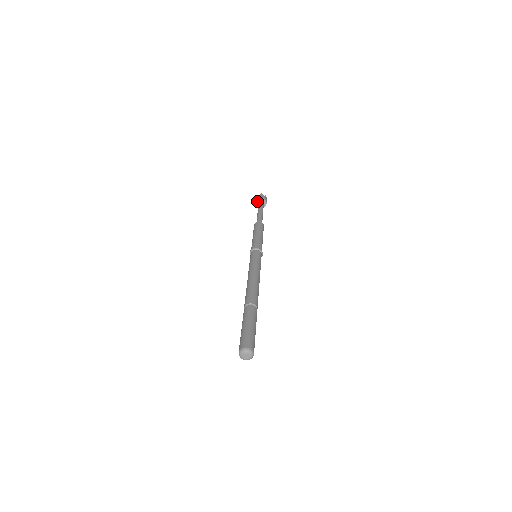
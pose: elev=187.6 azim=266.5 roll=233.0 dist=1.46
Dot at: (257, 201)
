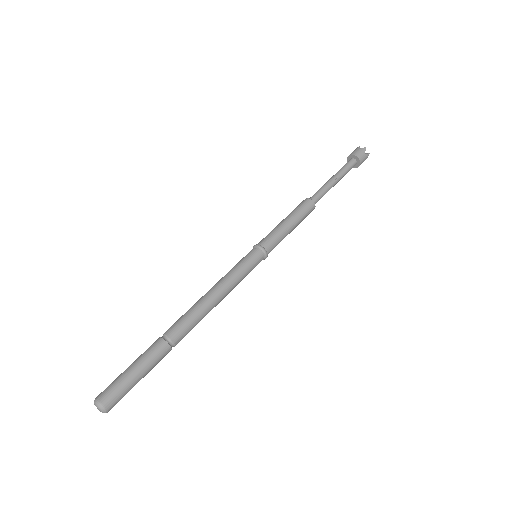
Dot at: occluded
